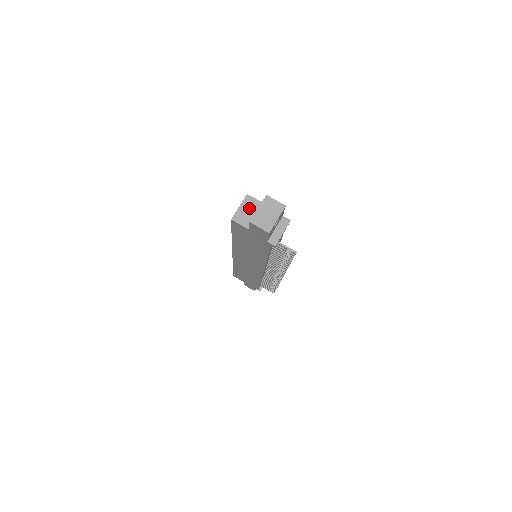
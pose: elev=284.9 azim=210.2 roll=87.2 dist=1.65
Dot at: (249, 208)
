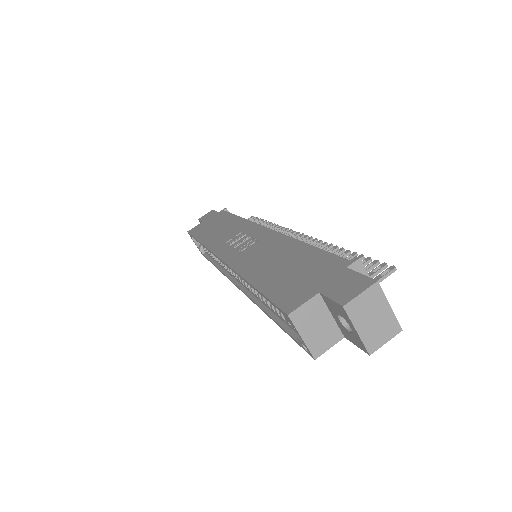
Dot at: (313, 323)
